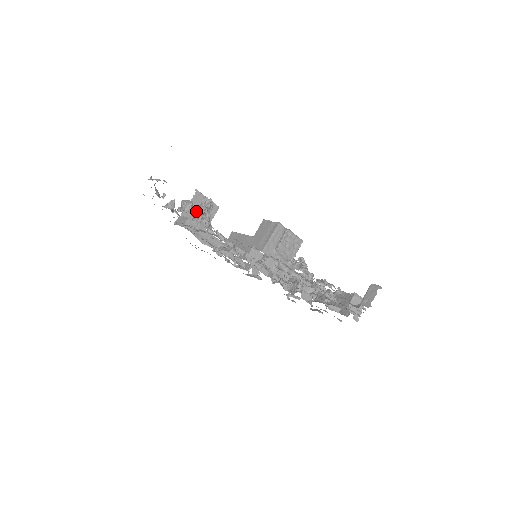
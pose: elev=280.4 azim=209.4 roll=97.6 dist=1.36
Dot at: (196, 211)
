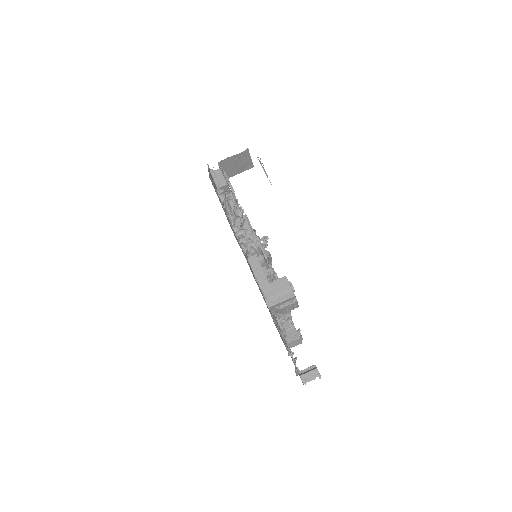
Dot at: (245, 243)
